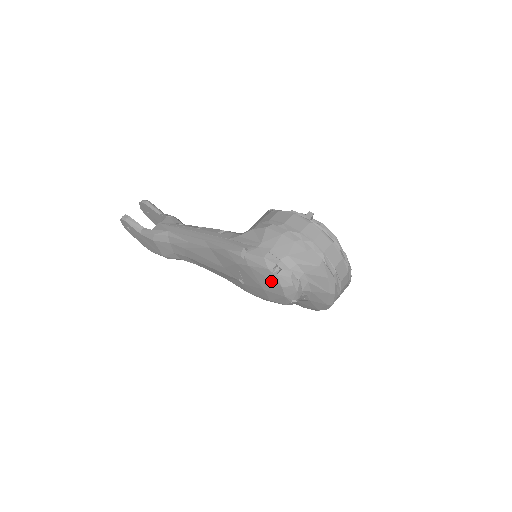
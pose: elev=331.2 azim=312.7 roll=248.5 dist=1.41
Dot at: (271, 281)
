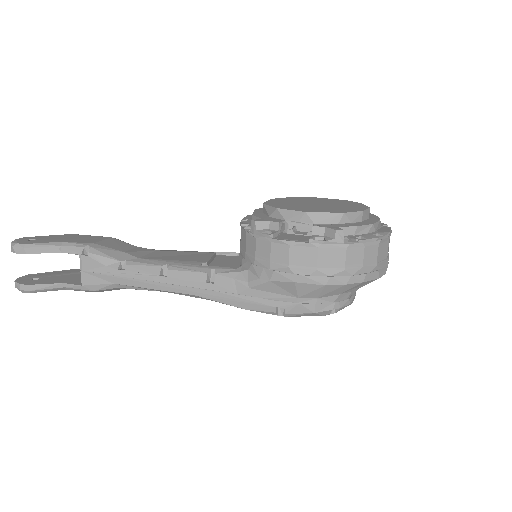
Dot at: occluded
